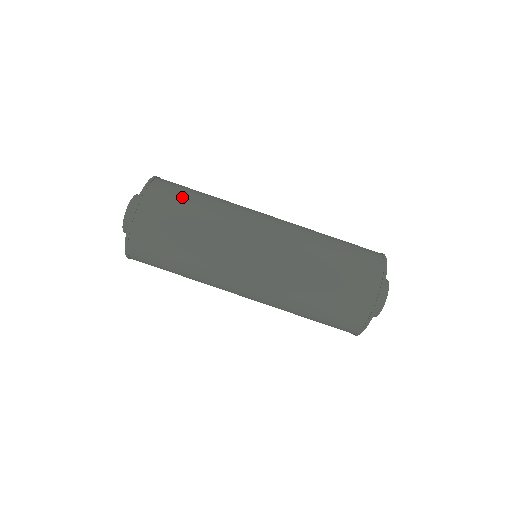
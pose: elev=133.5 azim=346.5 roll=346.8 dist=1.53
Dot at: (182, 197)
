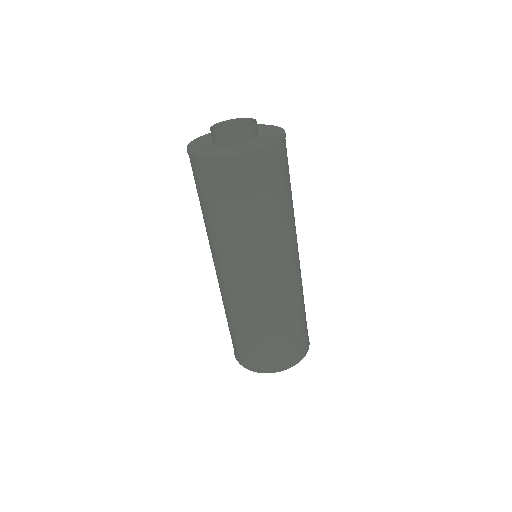
Dot at: (259, 193)
